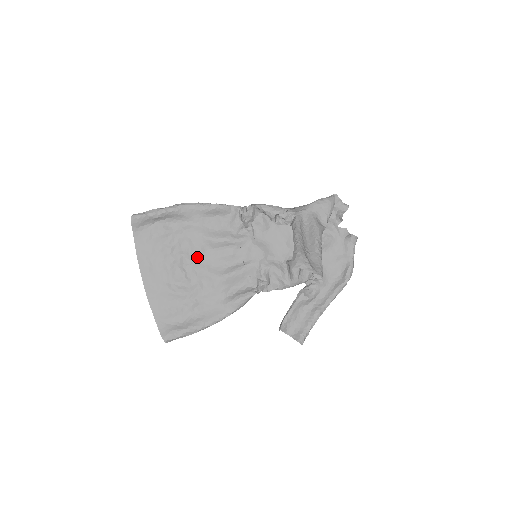
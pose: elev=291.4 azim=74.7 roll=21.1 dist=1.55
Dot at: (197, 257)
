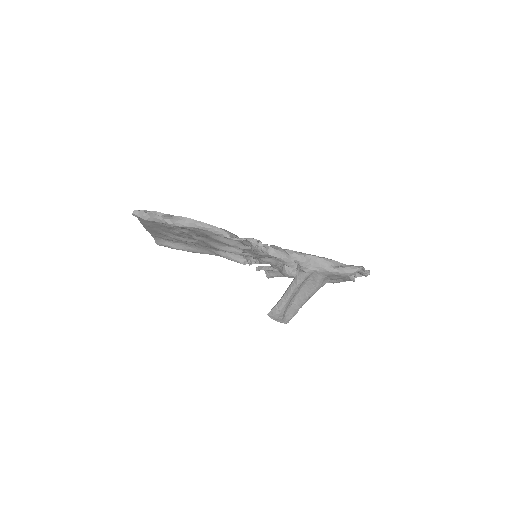
Dot at: (199, 236)
